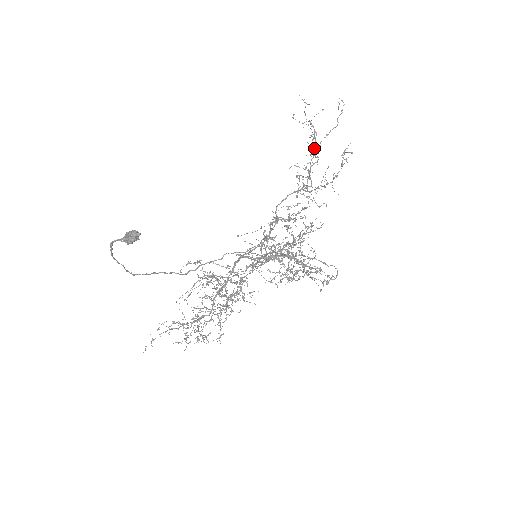
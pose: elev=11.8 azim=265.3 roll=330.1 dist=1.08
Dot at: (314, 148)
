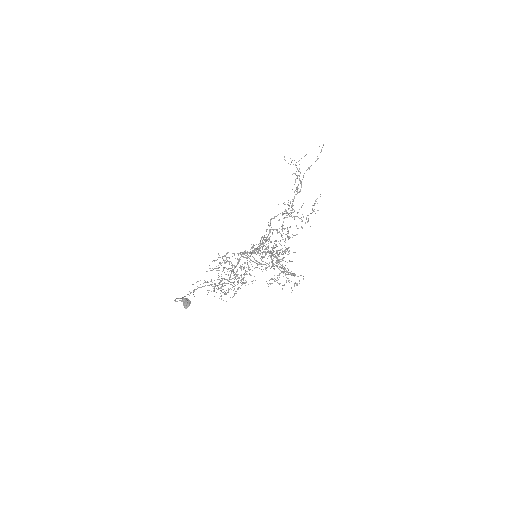
Dot at: occluded
